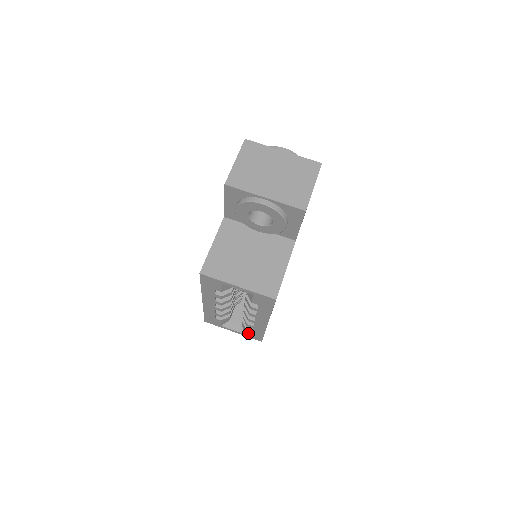
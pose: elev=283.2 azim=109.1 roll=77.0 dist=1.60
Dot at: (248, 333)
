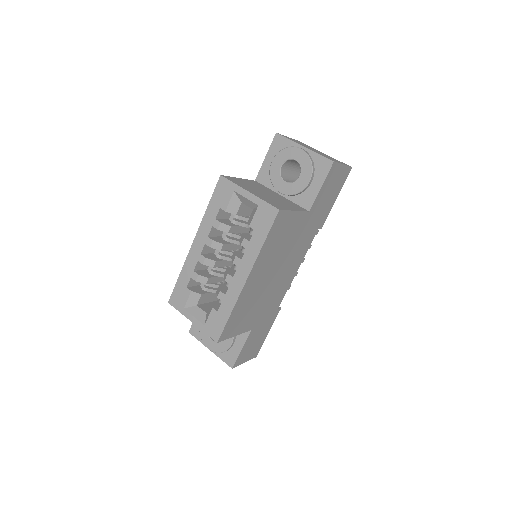
Dot at: (210, 320)
